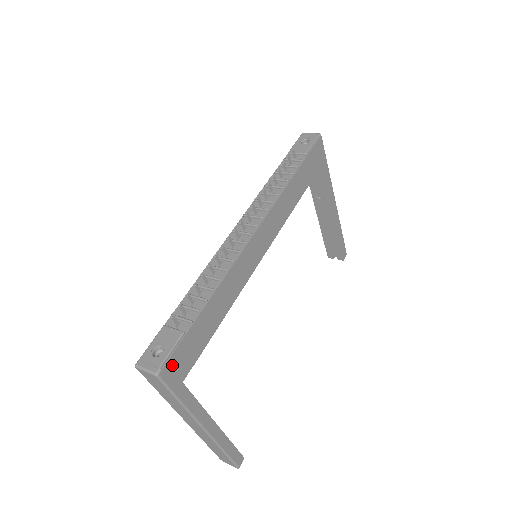
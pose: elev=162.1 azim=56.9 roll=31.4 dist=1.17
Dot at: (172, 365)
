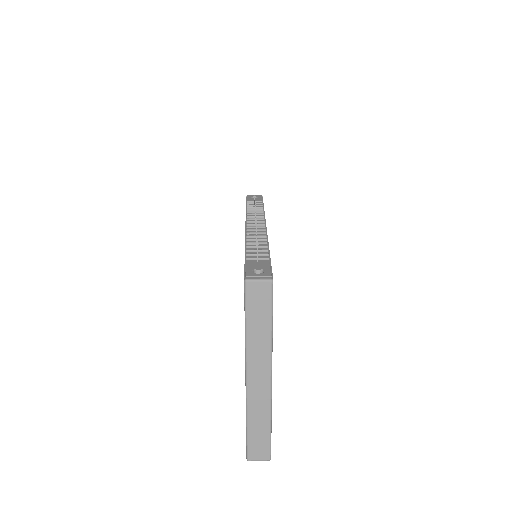
Dot at: occluded
